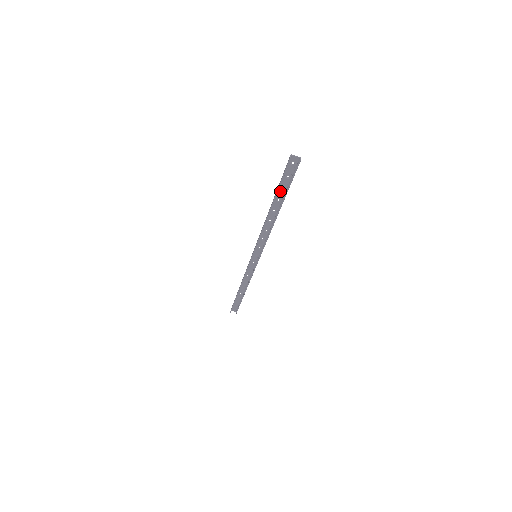
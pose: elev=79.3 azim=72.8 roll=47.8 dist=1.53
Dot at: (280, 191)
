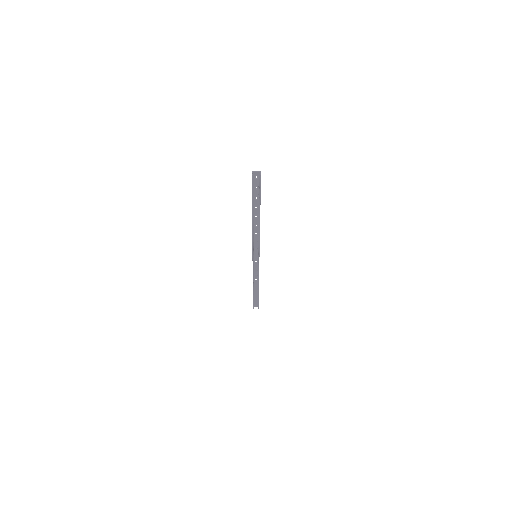
Dot at: (255, 200)
